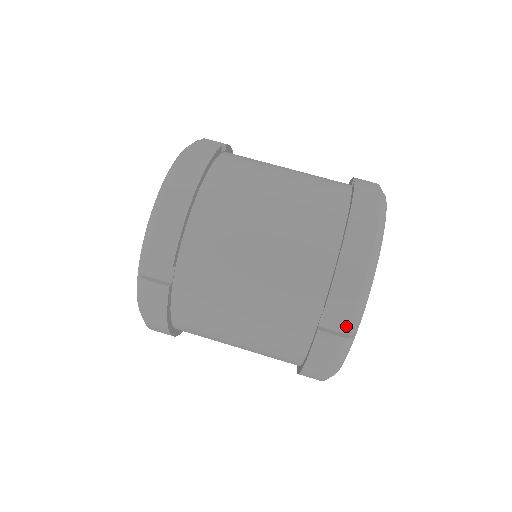
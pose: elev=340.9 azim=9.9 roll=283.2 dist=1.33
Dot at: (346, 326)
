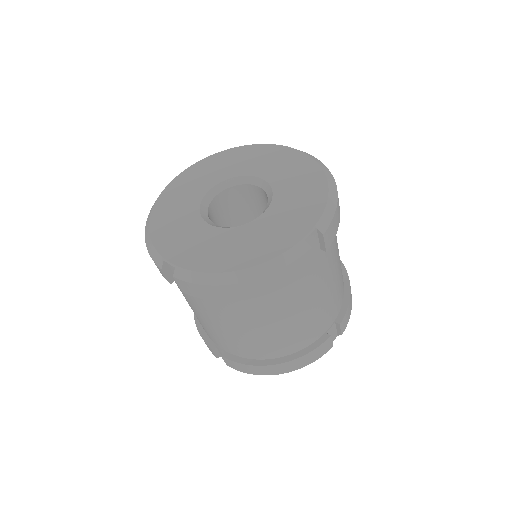
Dot at: occluded
